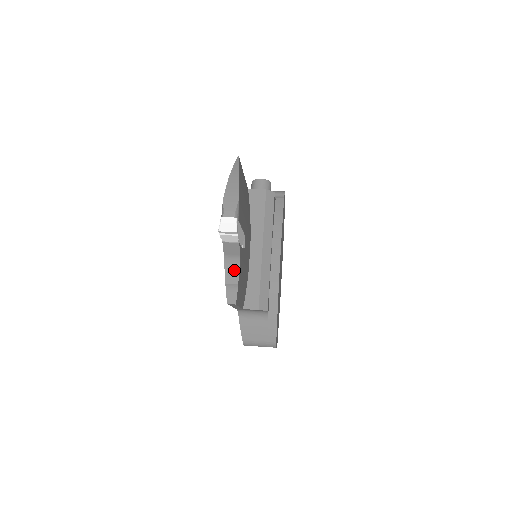
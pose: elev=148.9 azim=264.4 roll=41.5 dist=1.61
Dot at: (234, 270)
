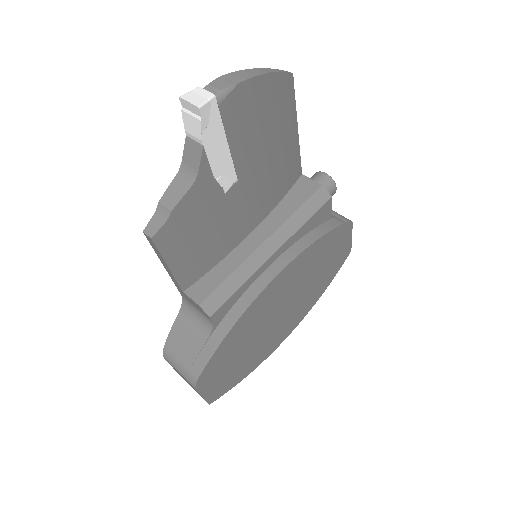
Dot at: (180, 190)
